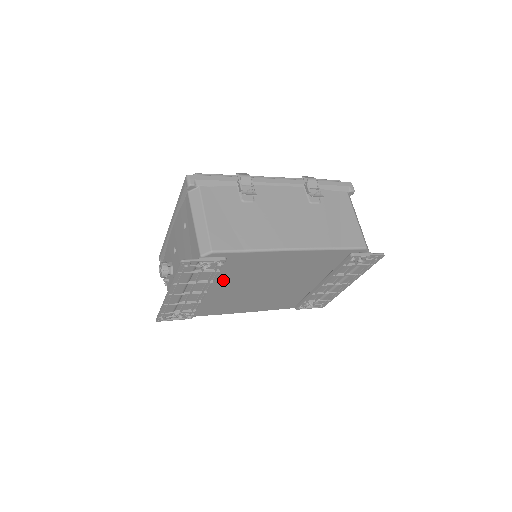
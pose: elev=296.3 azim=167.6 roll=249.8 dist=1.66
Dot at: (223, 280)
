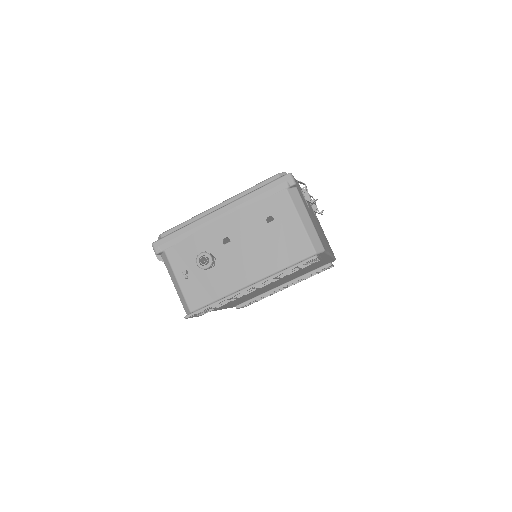
Dot at: occluded
